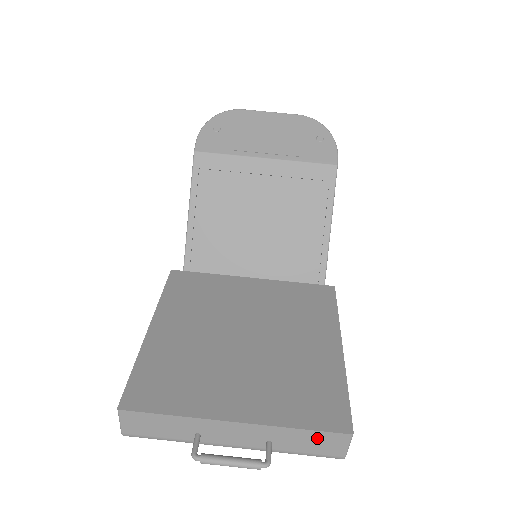
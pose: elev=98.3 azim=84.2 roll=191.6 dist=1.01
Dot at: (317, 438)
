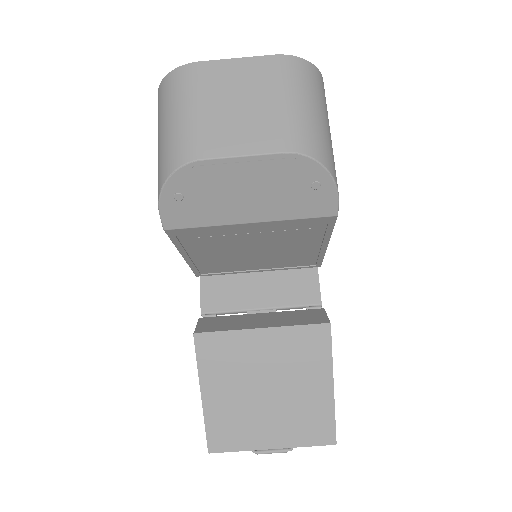
Dot at: (317, 442)
